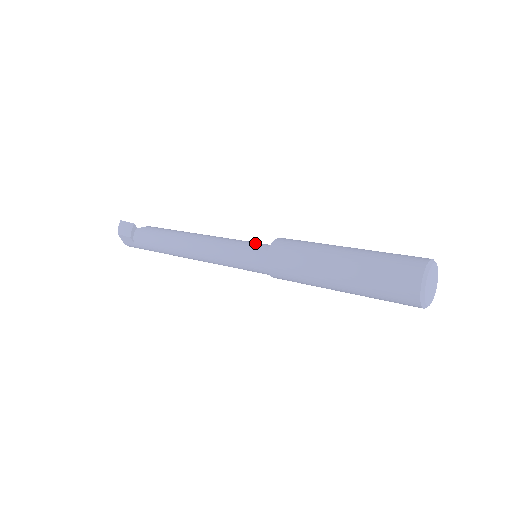
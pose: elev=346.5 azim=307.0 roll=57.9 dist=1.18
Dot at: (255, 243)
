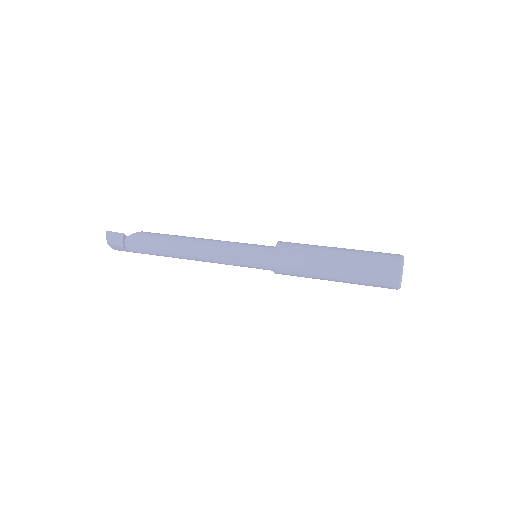
Dot at: (254, 247)
